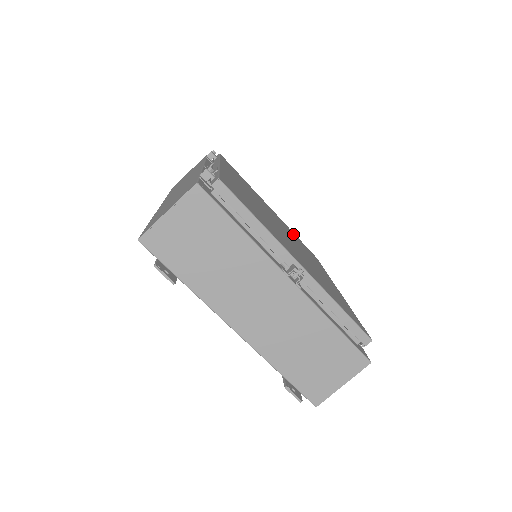
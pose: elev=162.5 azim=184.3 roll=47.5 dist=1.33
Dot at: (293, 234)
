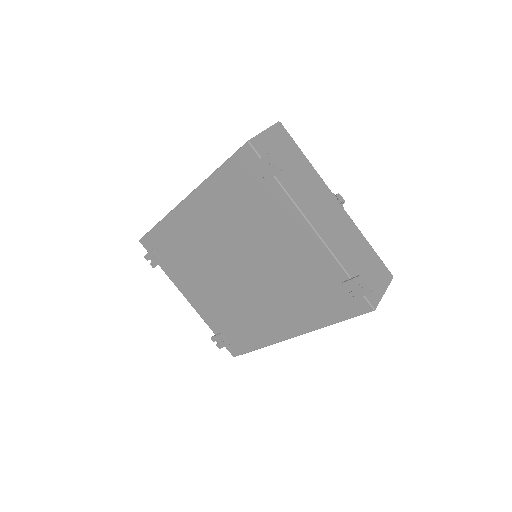
Dot at: occluded
